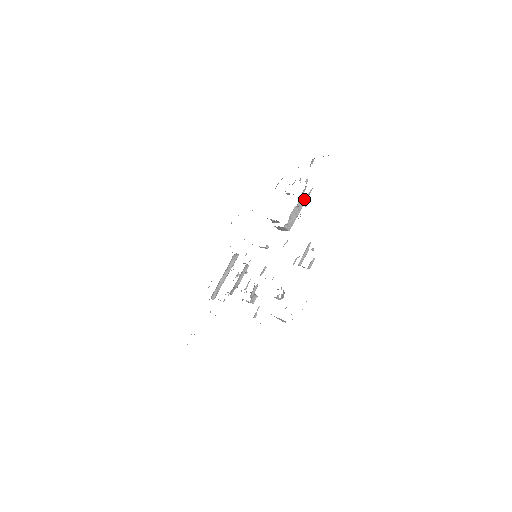
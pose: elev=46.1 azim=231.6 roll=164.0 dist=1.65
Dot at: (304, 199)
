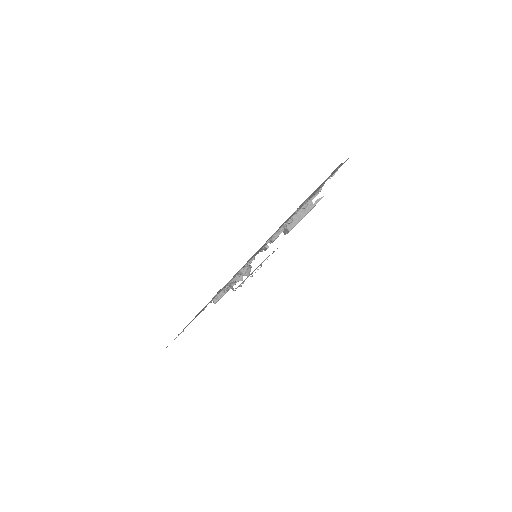
Dot at: (312, 204)
